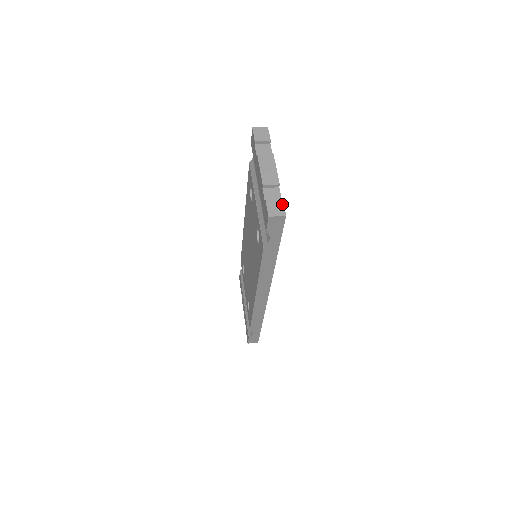
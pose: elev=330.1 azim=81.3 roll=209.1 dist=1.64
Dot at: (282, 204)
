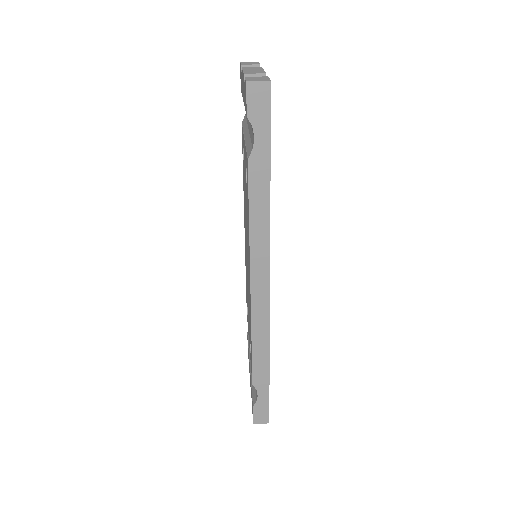
Dot at: (266, 78)
